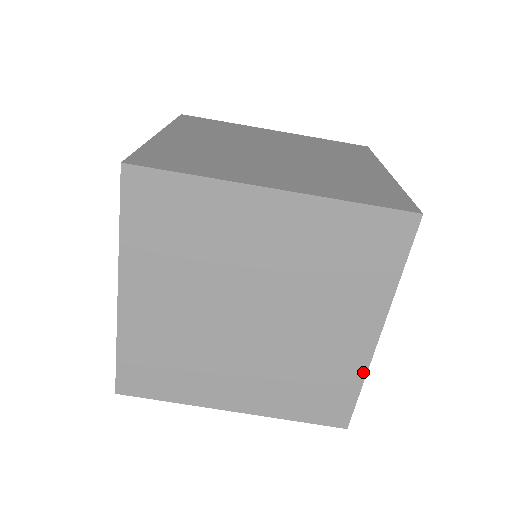
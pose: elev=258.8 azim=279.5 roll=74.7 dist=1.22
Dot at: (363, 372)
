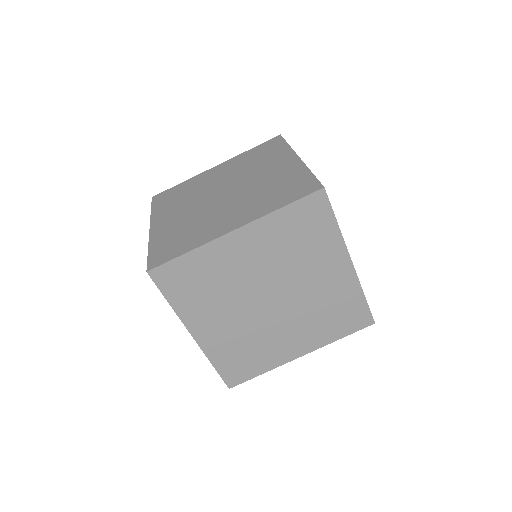
Dot at: (359, 287)
